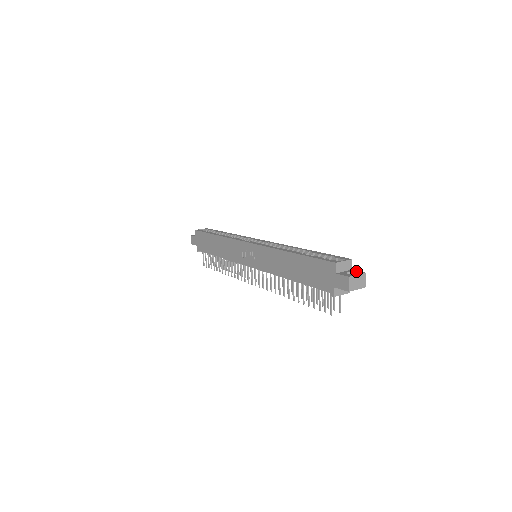
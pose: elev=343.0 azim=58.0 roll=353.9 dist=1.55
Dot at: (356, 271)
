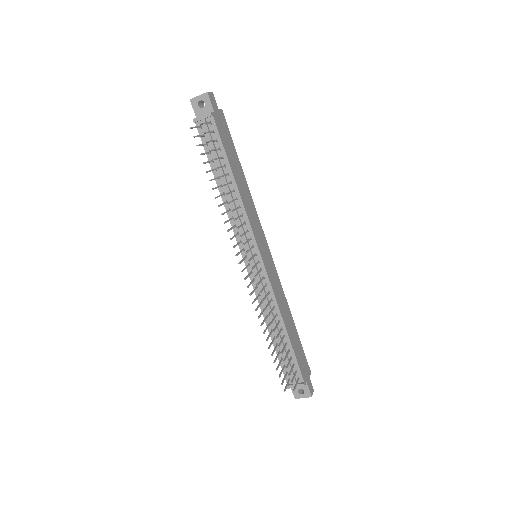
Dot at: (214, 102)
